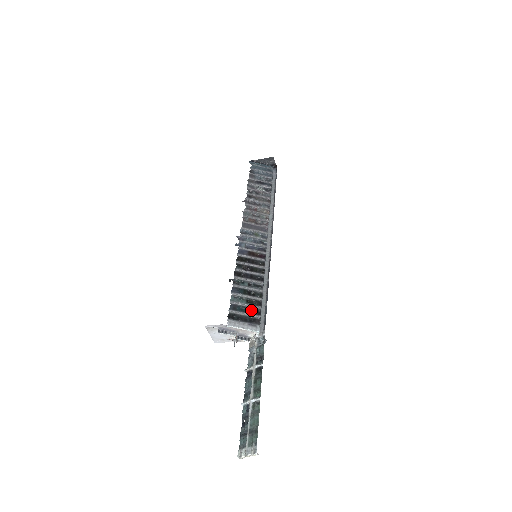
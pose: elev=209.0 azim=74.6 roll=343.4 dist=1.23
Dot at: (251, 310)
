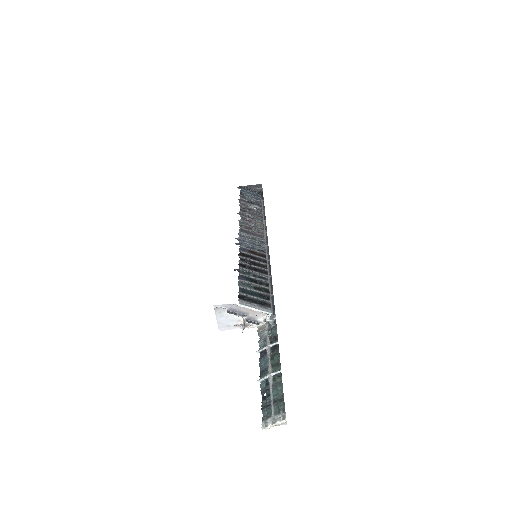
Dot at: (260, 295)
